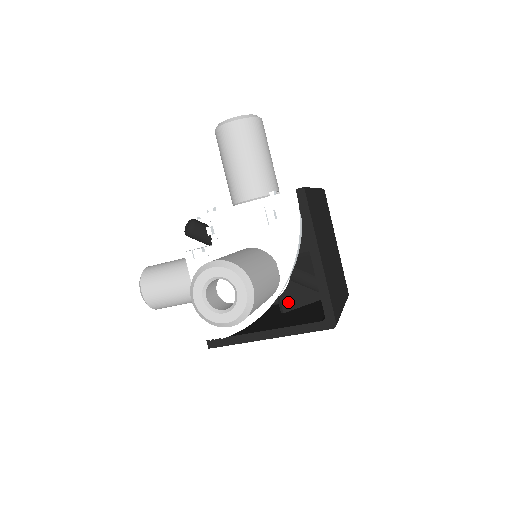
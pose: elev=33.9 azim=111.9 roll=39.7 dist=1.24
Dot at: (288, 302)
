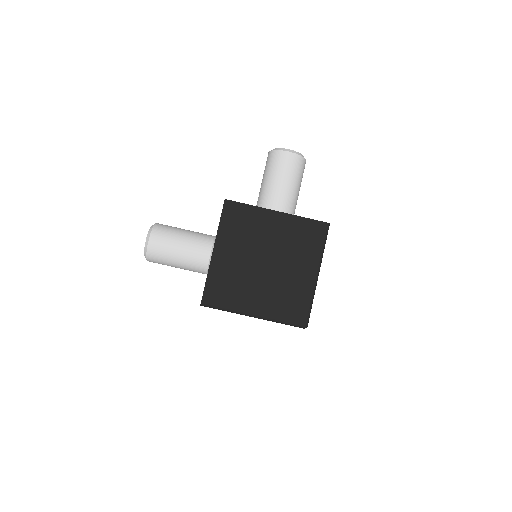
Dot at: occluded
